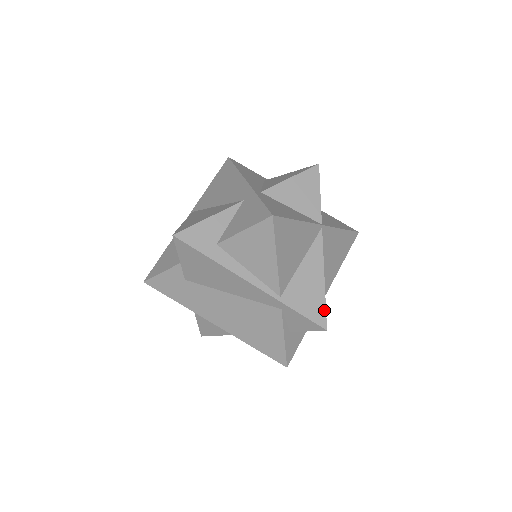
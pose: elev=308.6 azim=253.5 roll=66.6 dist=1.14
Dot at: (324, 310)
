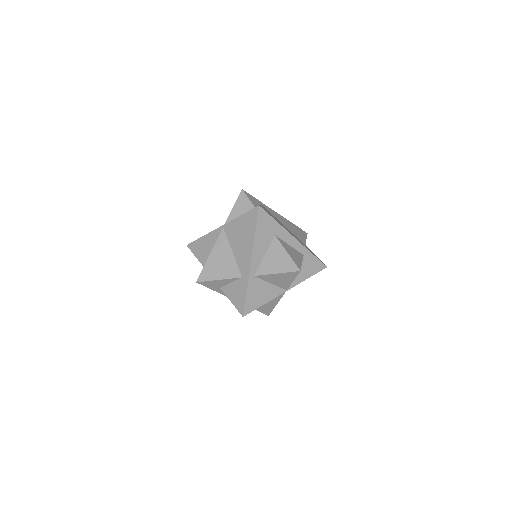
Dot at: occluded
